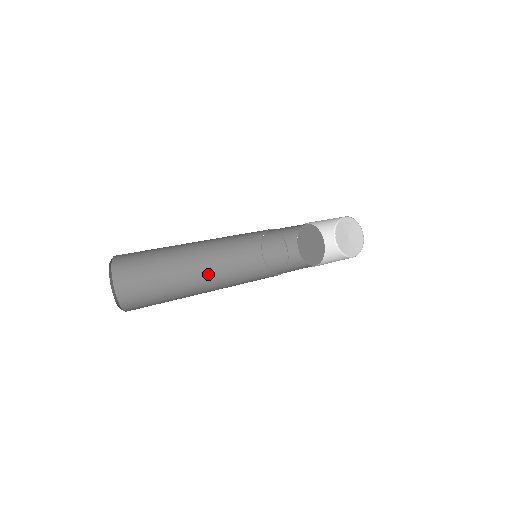
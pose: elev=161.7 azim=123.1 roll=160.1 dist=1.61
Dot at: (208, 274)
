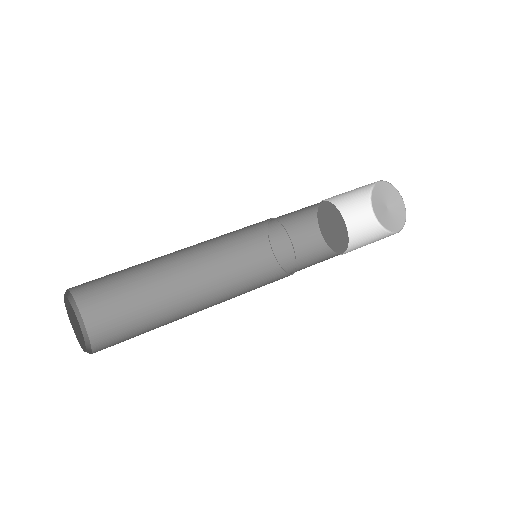
Dot at: (194, 265)
